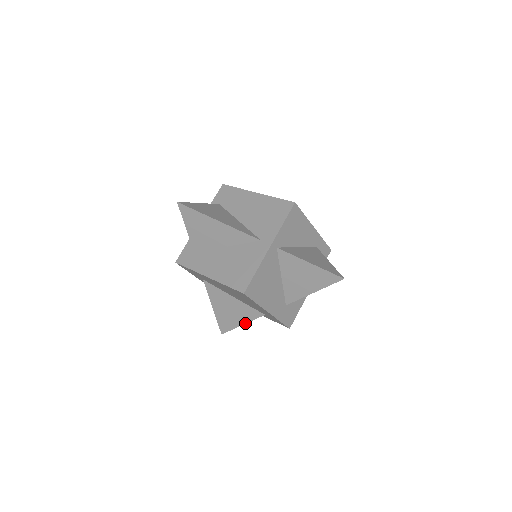
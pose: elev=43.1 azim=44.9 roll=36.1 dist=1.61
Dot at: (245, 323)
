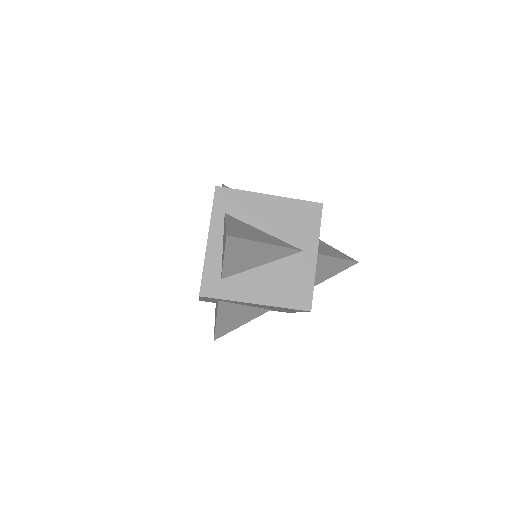
Dot at: occluded
